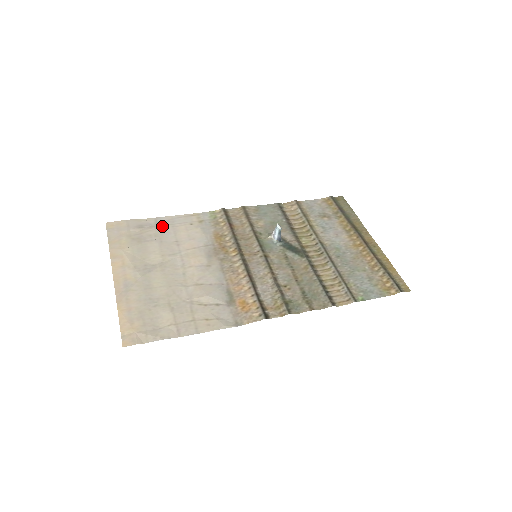
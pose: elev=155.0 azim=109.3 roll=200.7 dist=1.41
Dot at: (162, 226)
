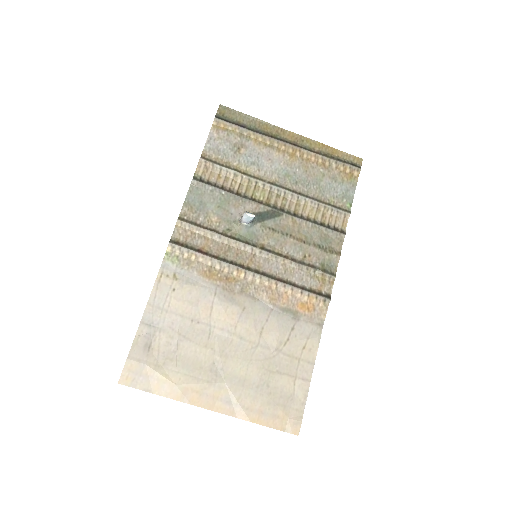
Dot at: (159, 323)
